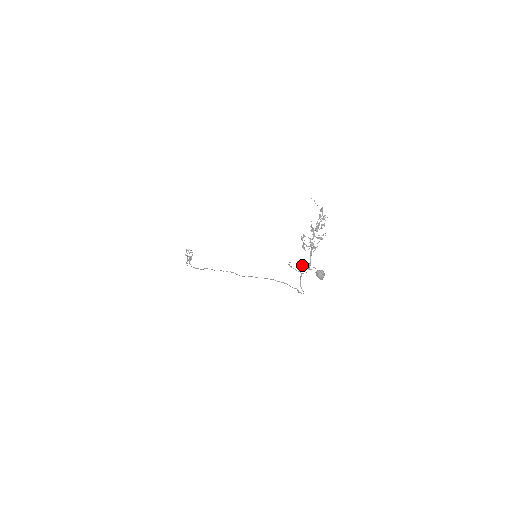
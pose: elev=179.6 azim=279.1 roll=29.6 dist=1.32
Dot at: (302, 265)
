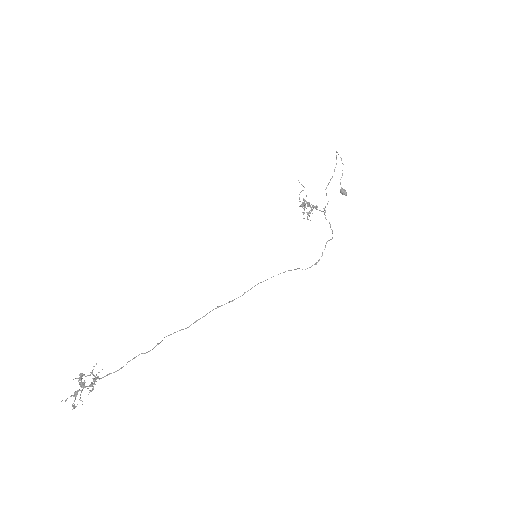
Dot at: (326, 194)
